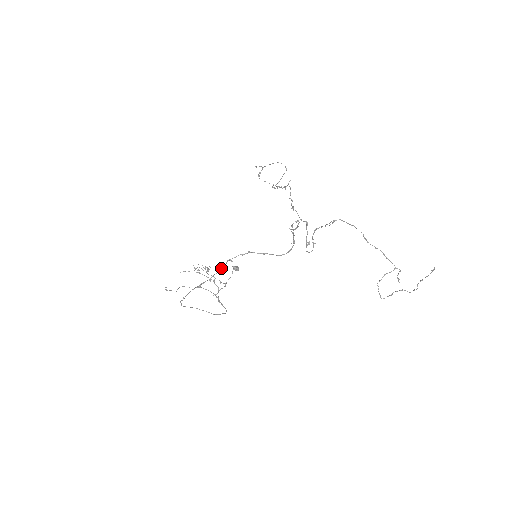
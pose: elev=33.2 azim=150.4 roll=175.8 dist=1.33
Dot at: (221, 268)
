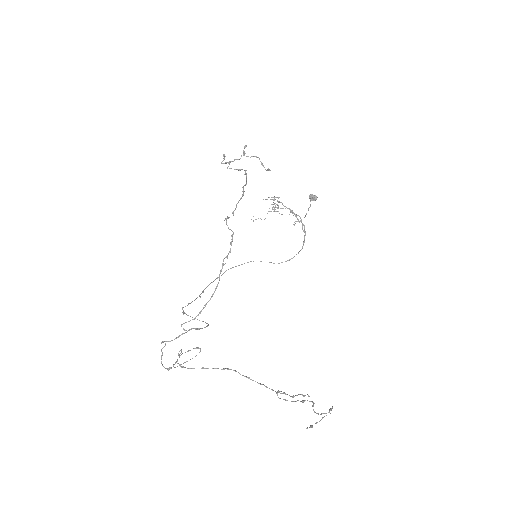
Dot at: occluded
